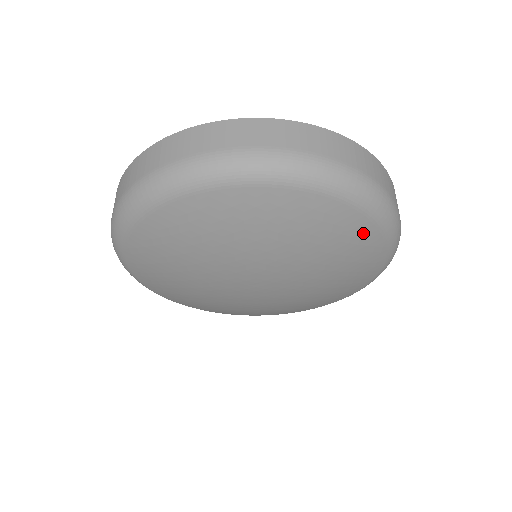
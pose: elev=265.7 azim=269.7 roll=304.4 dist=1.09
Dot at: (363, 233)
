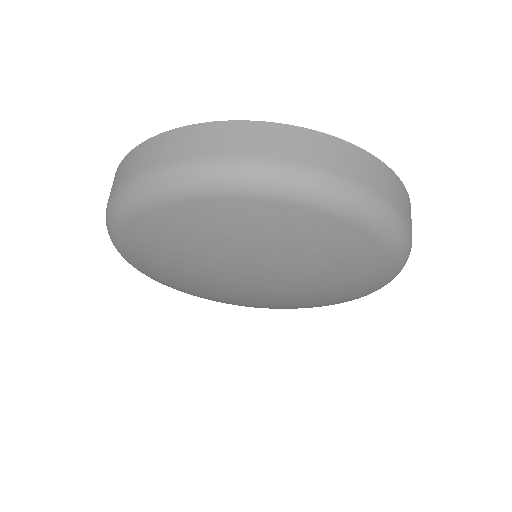
Dot at: (373, 256)
